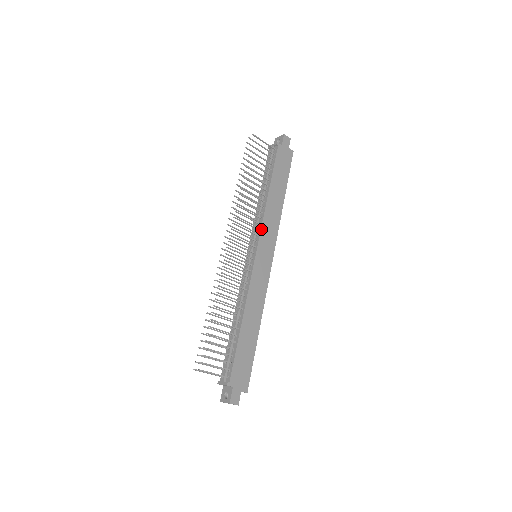
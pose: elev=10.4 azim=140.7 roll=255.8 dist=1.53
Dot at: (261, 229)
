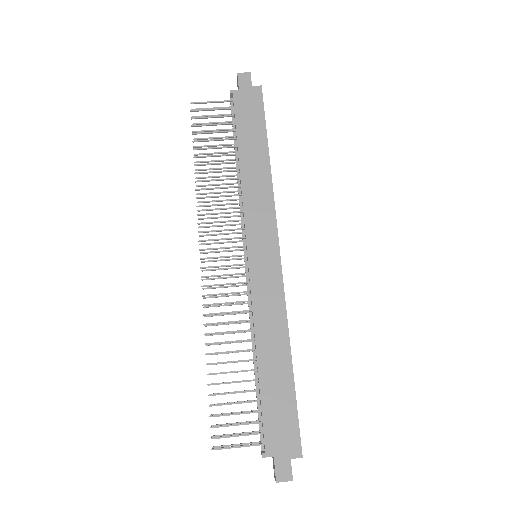
Dot at: (244, 218)
